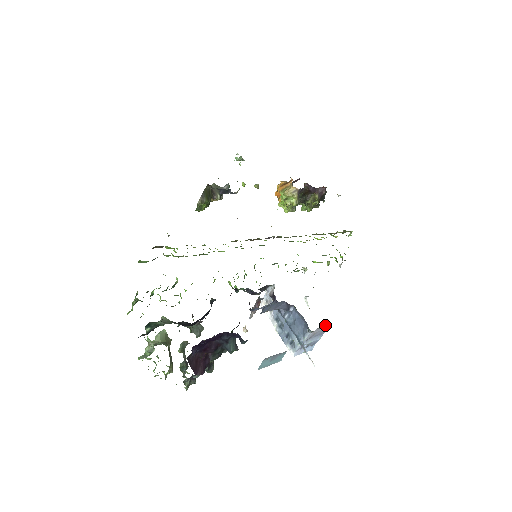
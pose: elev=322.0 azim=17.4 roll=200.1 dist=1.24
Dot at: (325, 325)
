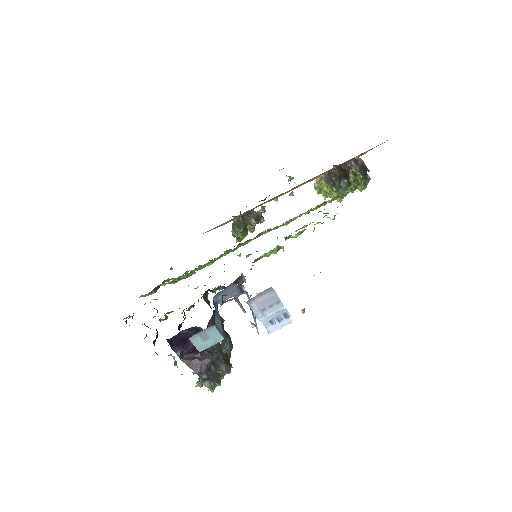
Dot at: (263, 292)
